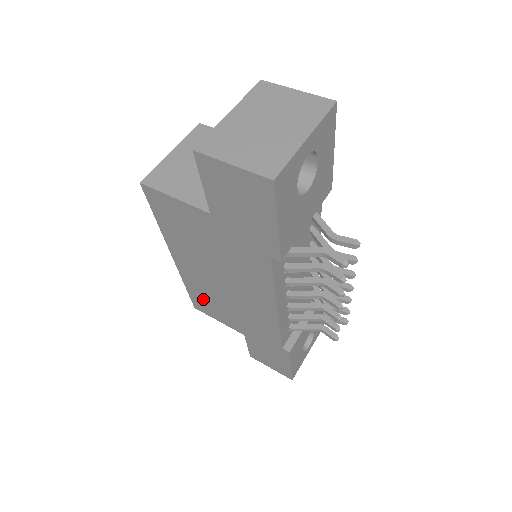
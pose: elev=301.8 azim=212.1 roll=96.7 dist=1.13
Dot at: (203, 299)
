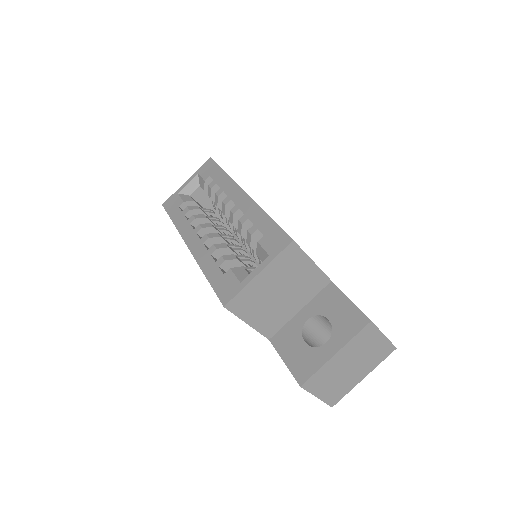
Dot at: occluded
